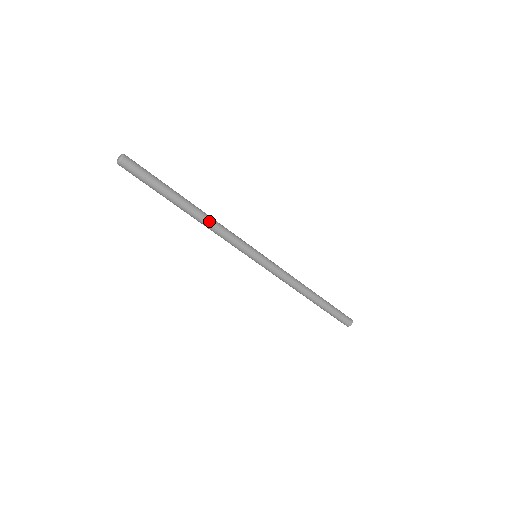
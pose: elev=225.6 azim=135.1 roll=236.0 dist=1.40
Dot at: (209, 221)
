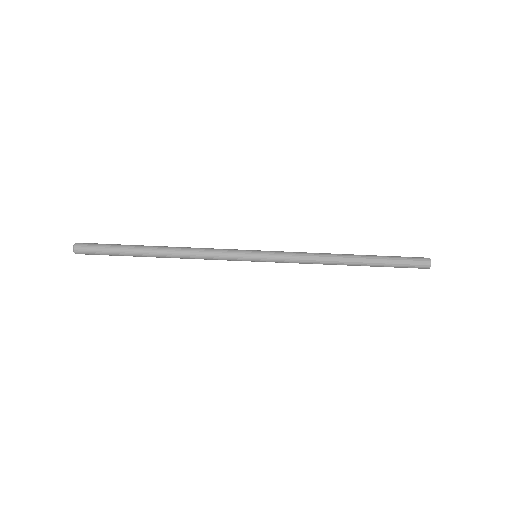
Dot at: (182, 250)
